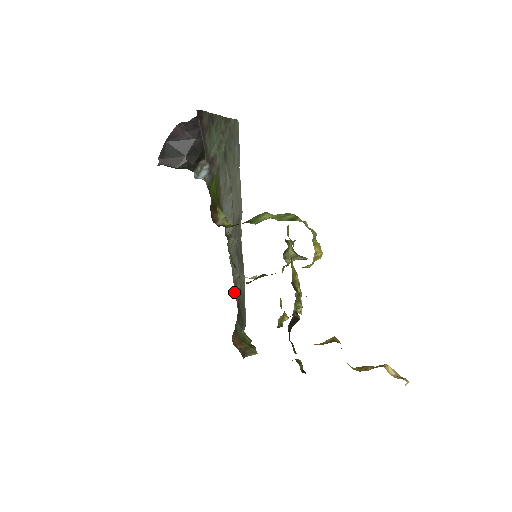
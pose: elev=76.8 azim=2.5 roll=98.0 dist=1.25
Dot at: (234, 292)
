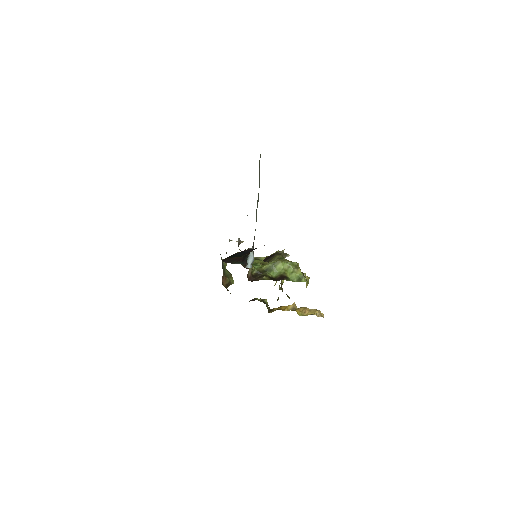
Dot at: (226, 253)
